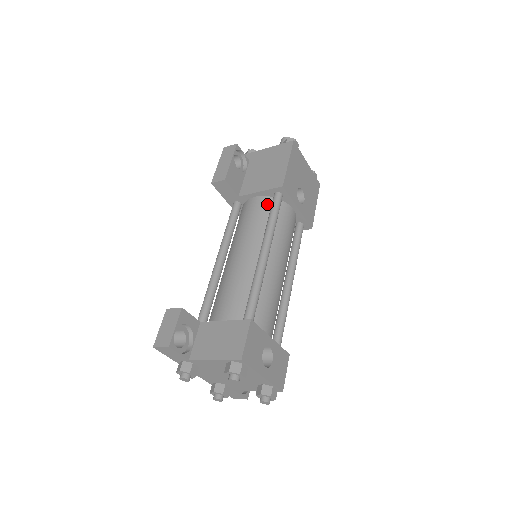
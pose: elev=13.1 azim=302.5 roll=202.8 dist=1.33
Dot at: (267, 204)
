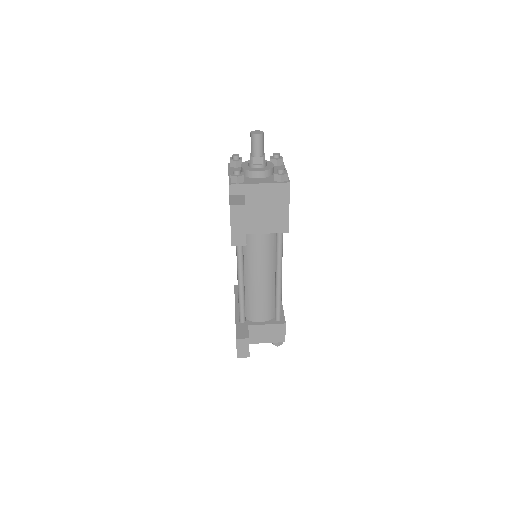
Dot at: (271, 237)
